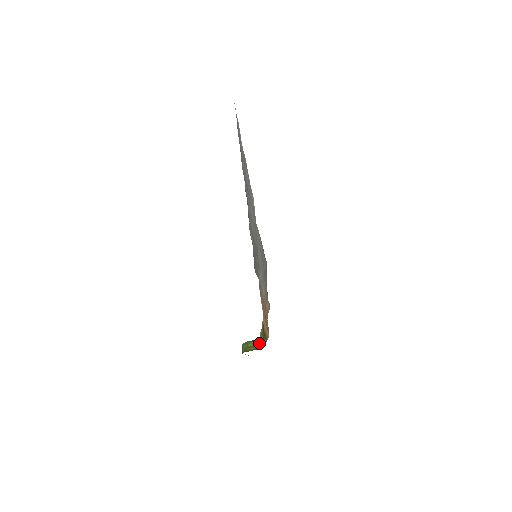
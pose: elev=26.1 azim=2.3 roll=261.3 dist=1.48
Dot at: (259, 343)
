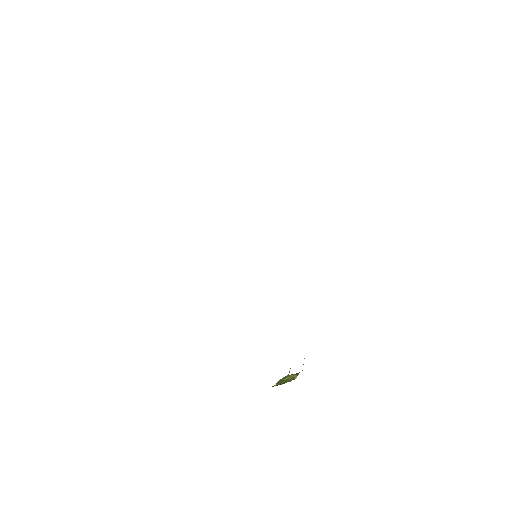
Dot at: occluded
